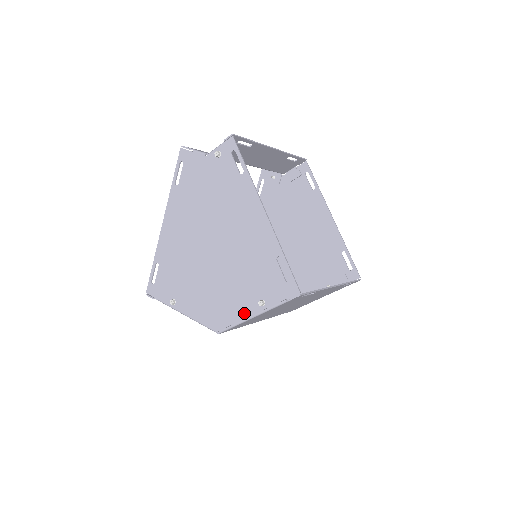
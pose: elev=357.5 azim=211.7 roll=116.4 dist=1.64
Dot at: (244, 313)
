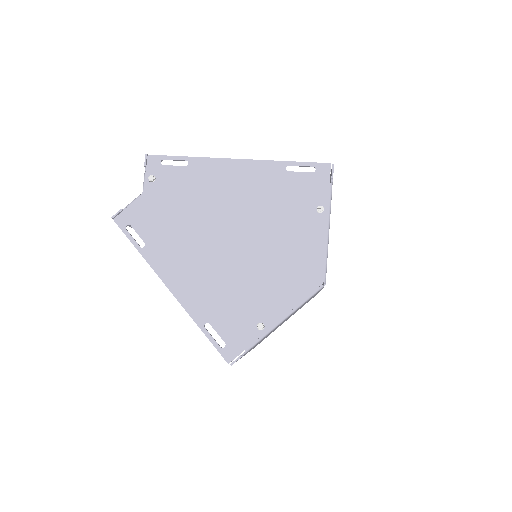
Dot at: (320, 236)
